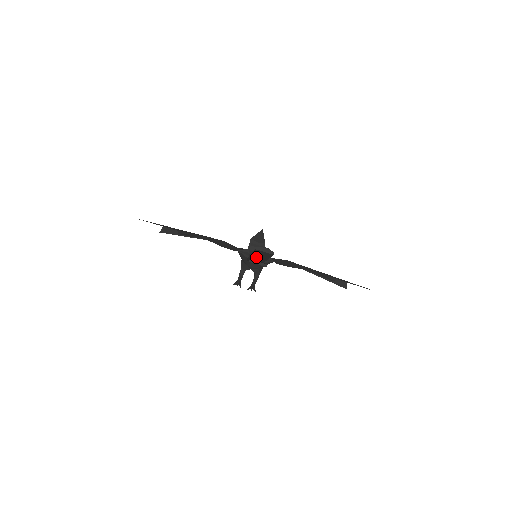
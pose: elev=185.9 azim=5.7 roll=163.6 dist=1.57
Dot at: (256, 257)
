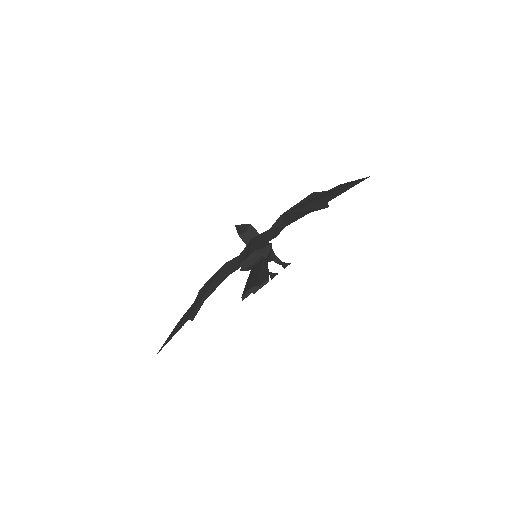
Dot at: occluded
